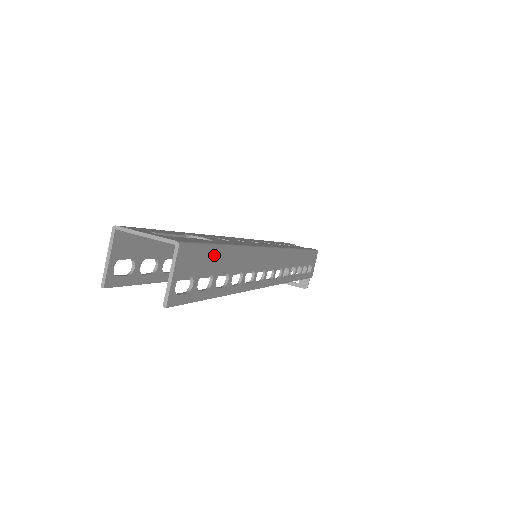
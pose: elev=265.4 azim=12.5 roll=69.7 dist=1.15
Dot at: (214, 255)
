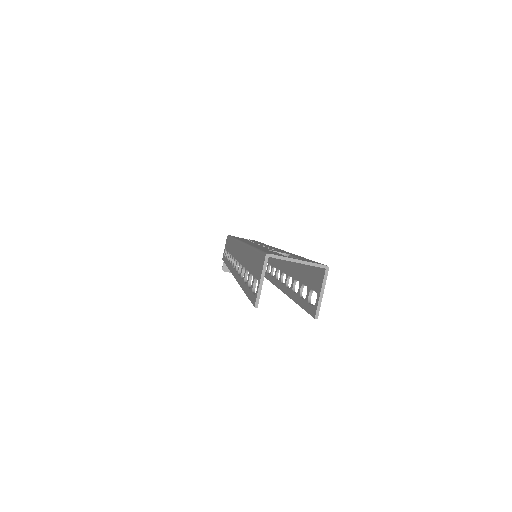
Dot at: occluded
